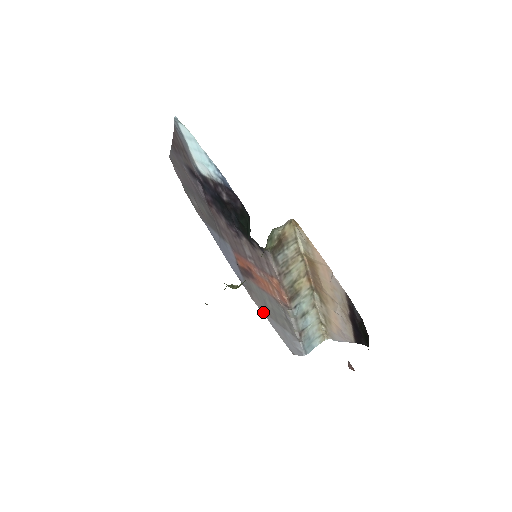
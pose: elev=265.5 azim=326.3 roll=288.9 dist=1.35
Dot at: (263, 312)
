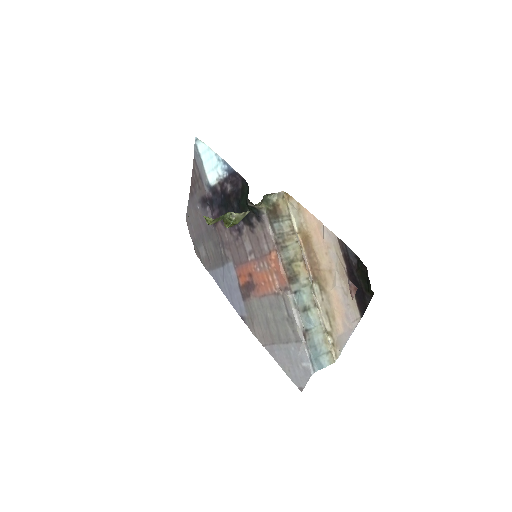
Dot at: (266, 345)
